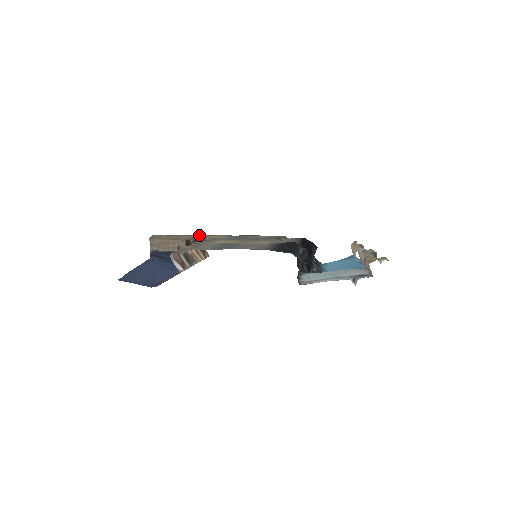
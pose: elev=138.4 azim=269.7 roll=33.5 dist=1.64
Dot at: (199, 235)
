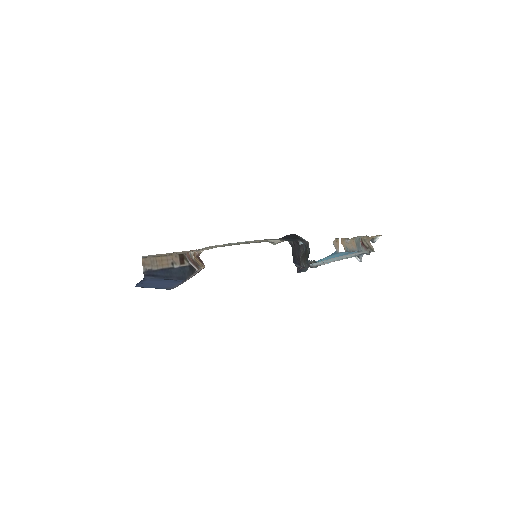
Dot at: occluded
